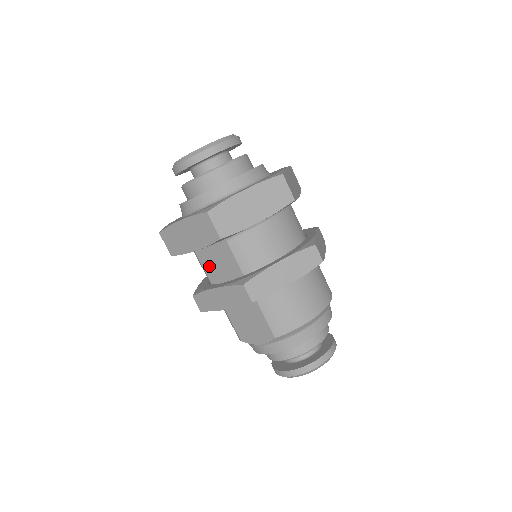
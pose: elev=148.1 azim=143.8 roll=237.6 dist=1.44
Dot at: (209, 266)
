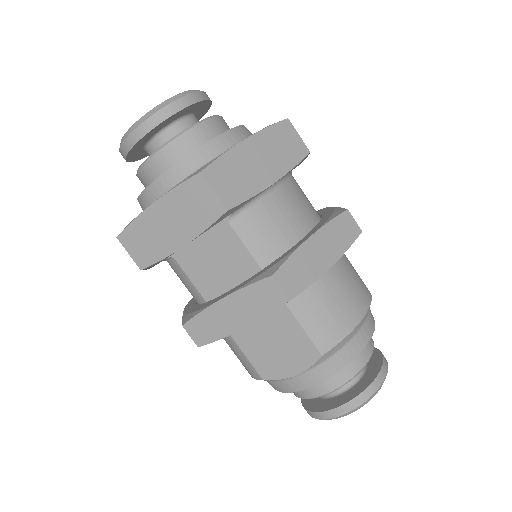
Dot at: (201, 274)
